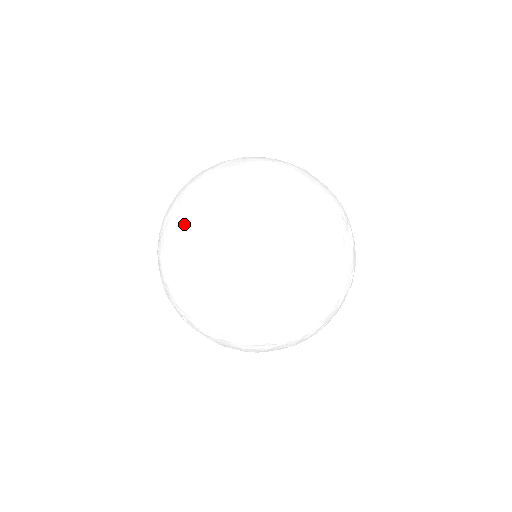
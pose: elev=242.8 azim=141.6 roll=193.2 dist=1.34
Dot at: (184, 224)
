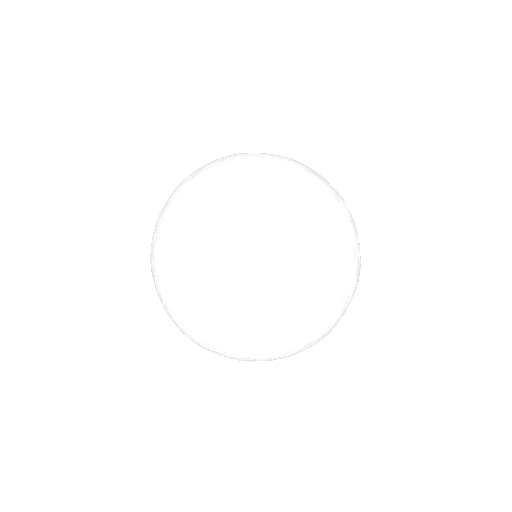
Dot at: (186, 182)
